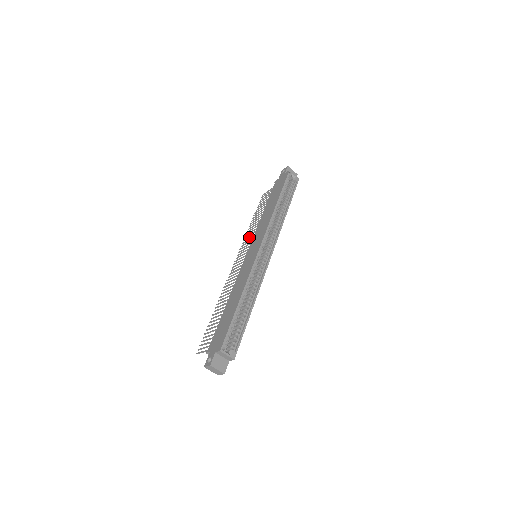
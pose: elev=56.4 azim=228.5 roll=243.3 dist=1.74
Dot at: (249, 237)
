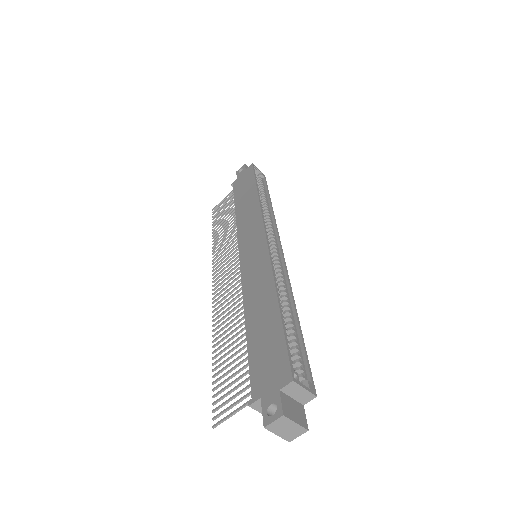
Dot at: (224, 247)
